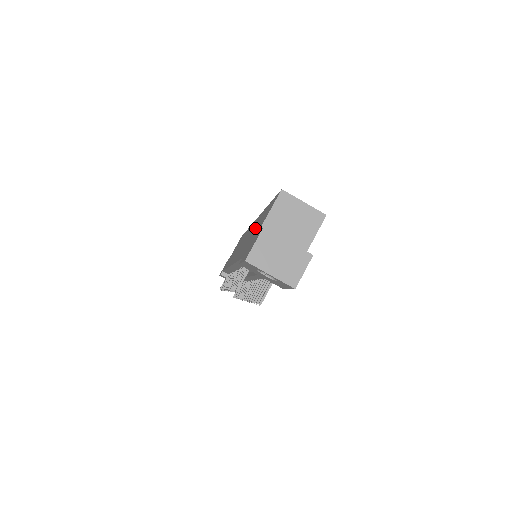
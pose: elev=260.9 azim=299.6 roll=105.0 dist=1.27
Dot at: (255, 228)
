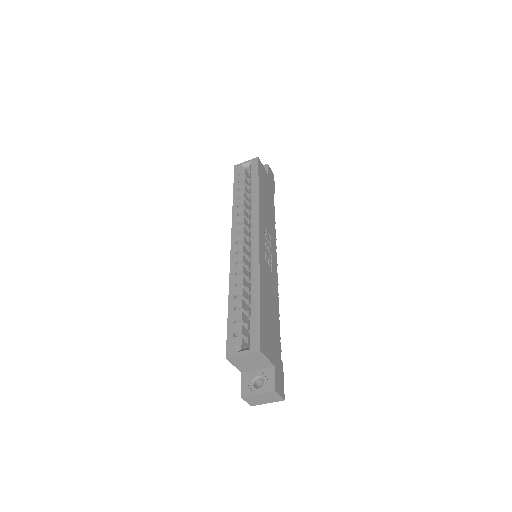
Dot at: occluded
